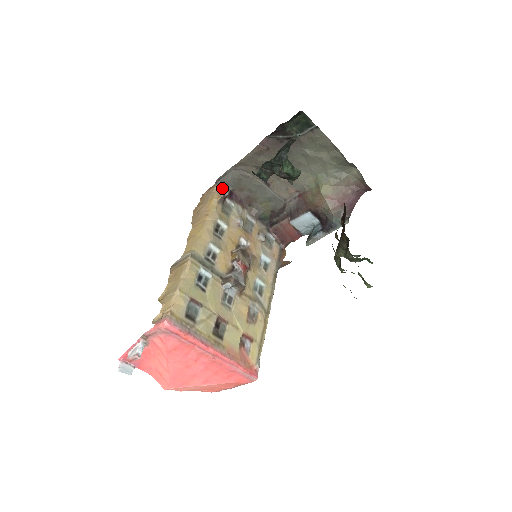
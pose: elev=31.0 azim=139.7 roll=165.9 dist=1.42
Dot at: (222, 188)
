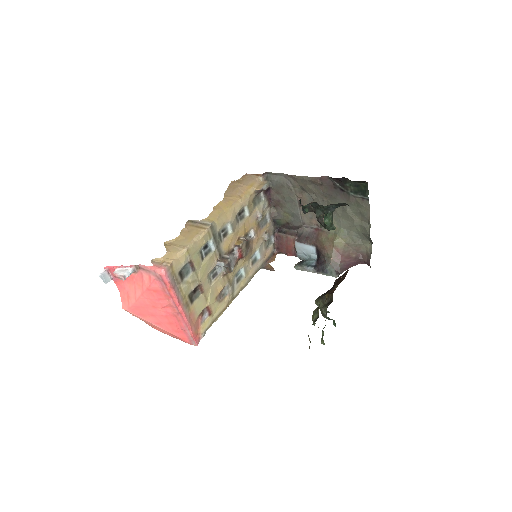
Dot at: (265, 181)
